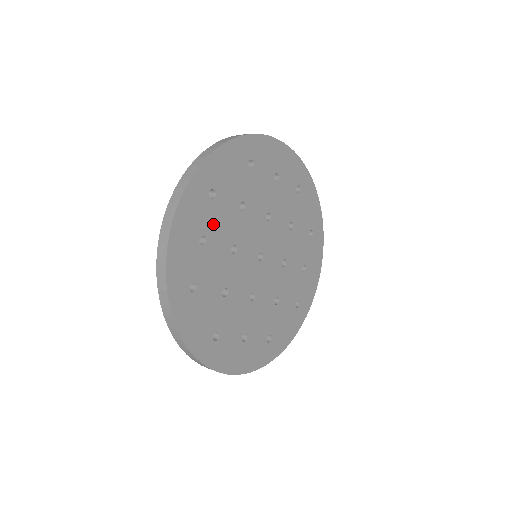
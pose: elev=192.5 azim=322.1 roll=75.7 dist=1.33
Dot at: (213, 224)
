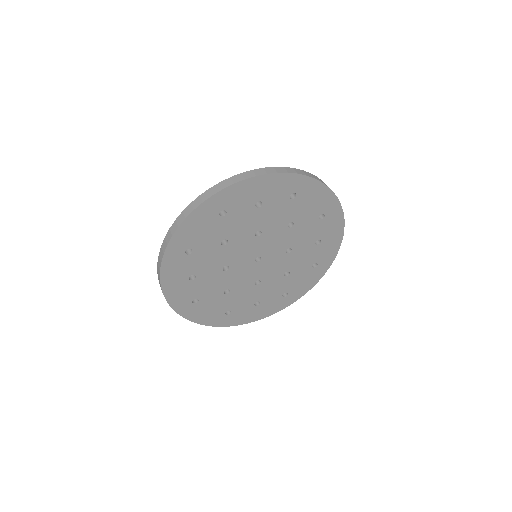
Dot at: (198, 266)
